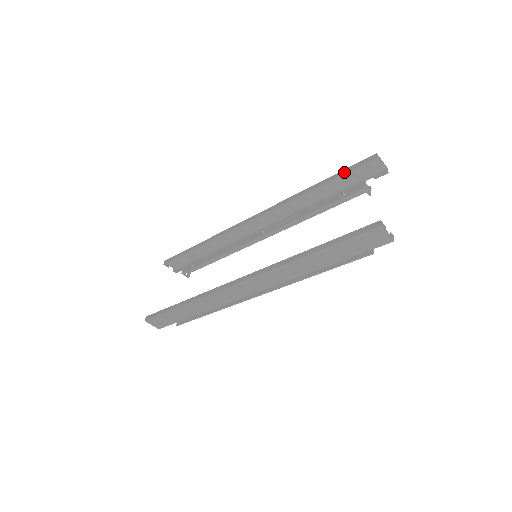
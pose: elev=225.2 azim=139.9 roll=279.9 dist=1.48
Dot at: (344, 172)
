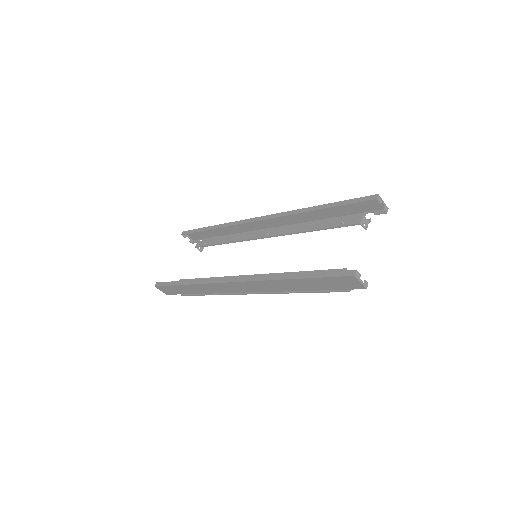
Dot at: (346, 203)
